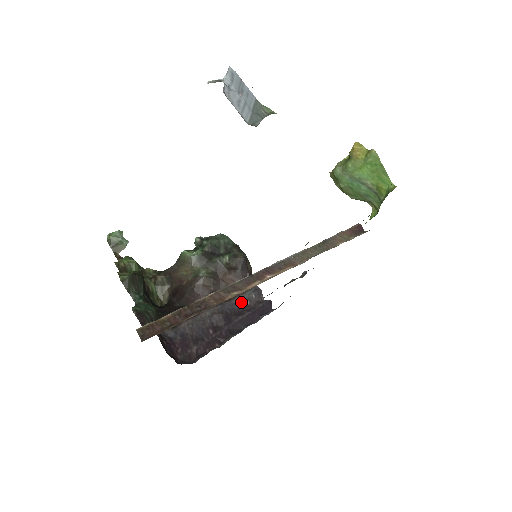
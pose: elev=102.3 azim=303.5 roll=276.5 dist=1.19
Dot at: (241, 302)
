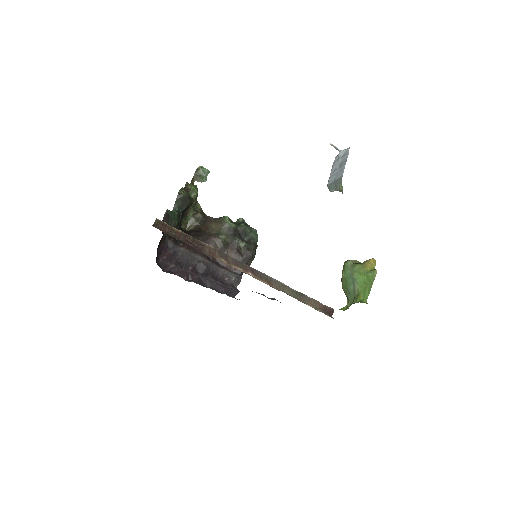
Dot at: (223, 274)
